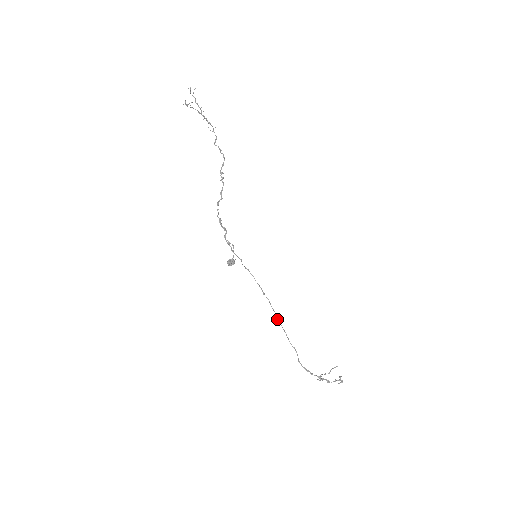
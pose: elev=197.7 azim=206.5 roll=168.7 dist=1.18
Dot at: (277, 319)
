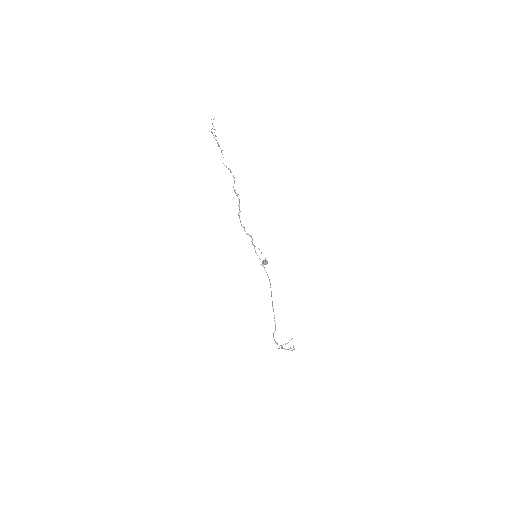
Dot at: (272, 304)
